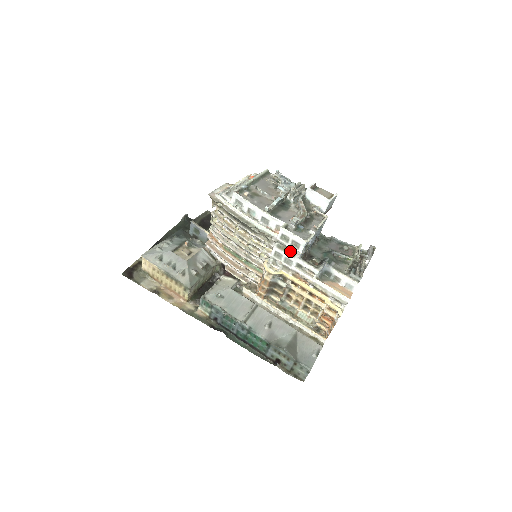
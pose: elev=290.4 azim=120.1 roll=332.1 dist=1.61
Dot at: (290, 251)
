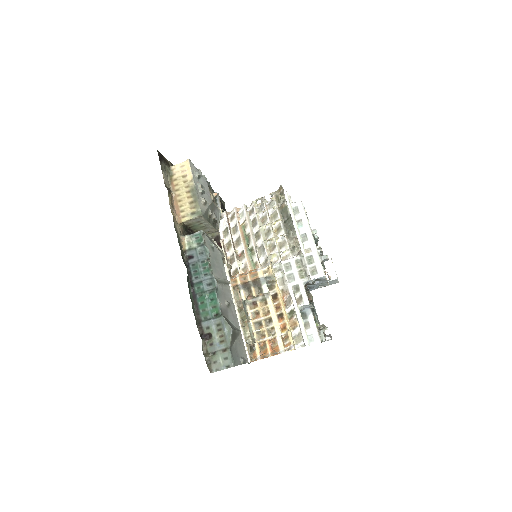
Dot at: (303, 272)
